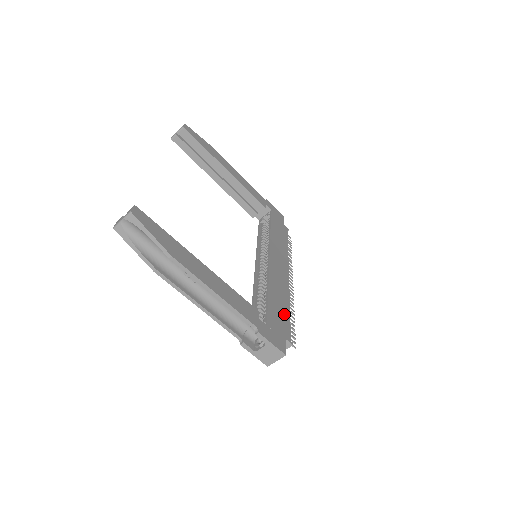
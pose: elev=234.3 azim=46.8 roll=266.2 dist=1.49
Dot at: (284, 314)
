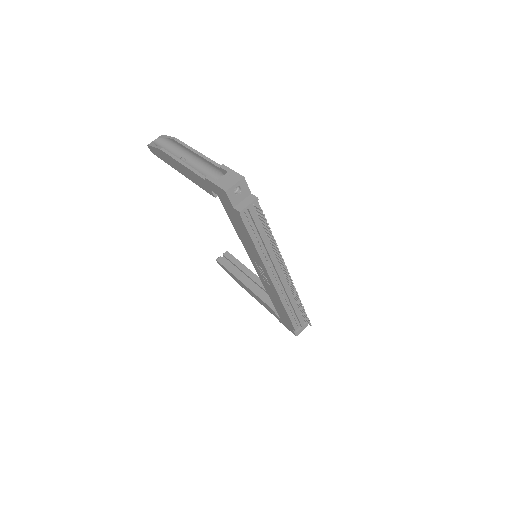
Dot at: occluded
